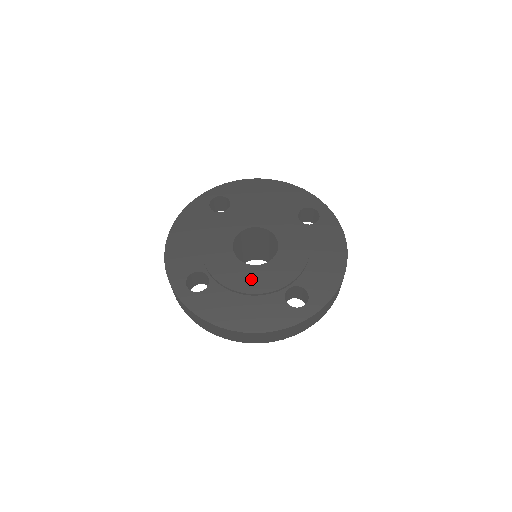
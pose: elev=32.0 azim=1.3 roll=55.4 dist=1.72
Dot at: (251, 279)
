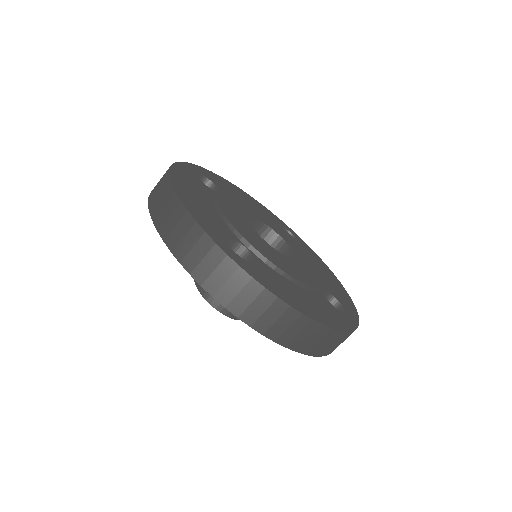
Dot at: (293, 268)
